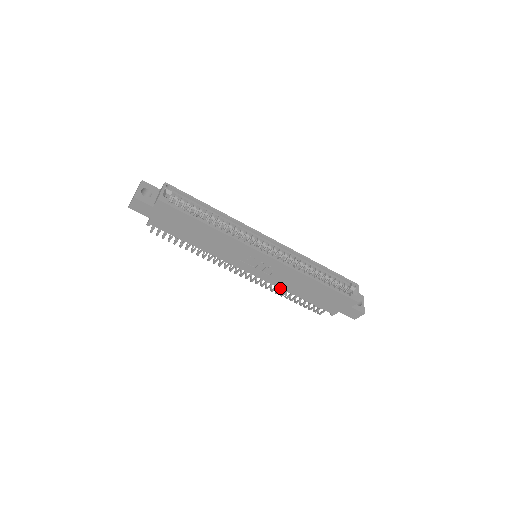
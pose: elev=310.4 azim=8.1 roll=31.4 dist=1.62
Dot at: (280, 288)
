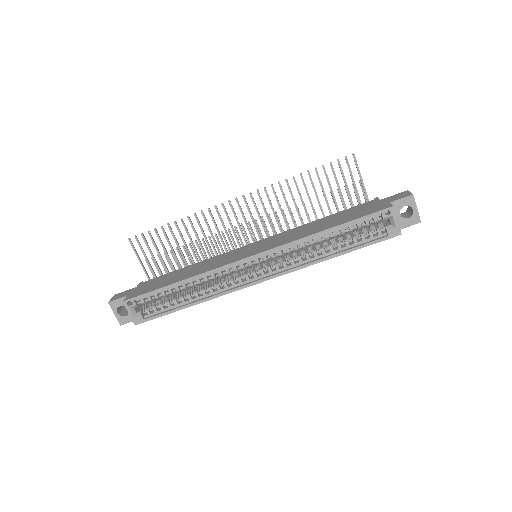
Dot at: occluded
